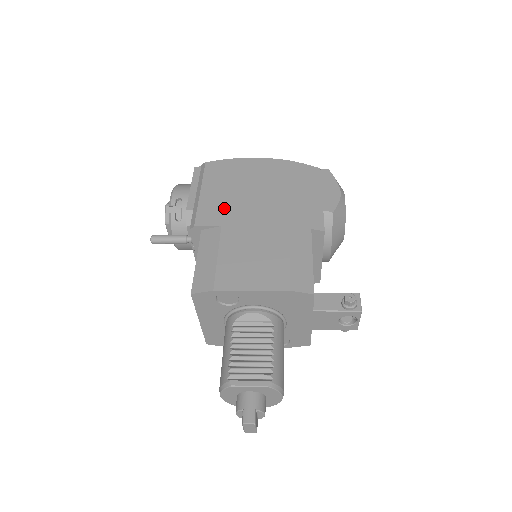
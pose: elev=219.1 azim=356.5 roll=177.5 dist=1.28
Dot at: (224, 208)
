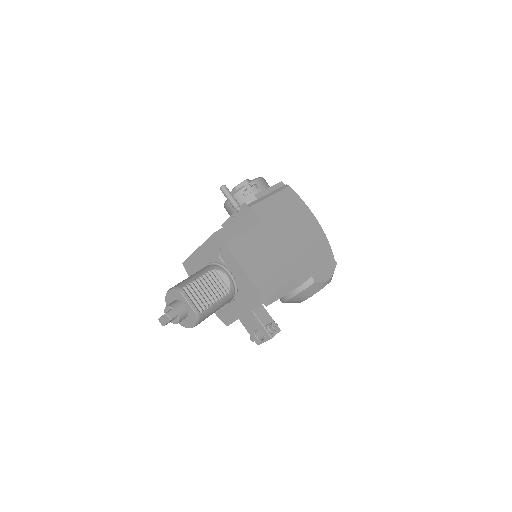
Dot at: (272, 217)
